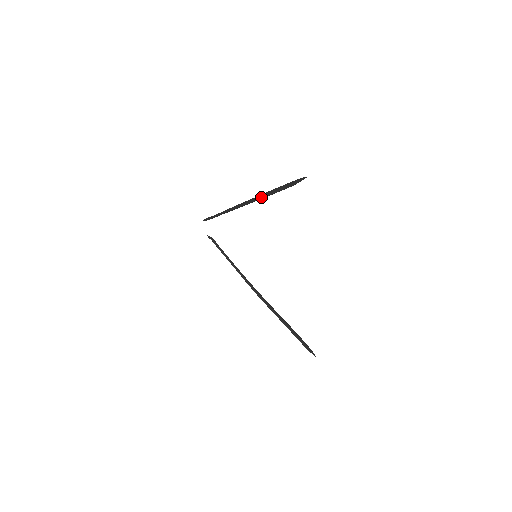
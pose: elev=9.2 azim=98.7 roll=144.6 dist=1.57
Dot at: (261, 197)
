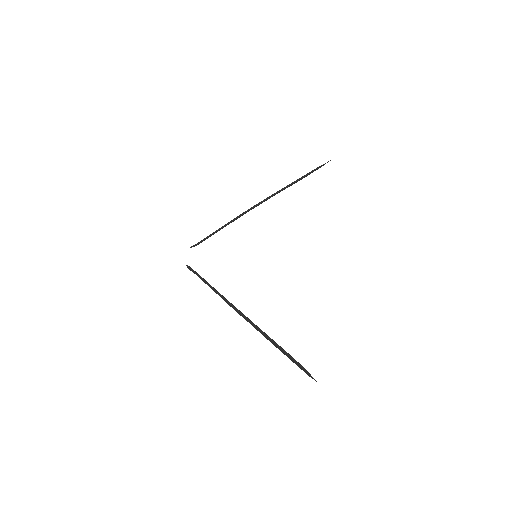
Dot at: (285, 187)
